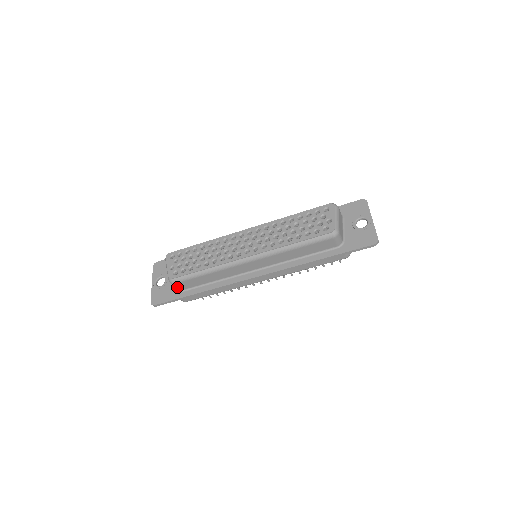
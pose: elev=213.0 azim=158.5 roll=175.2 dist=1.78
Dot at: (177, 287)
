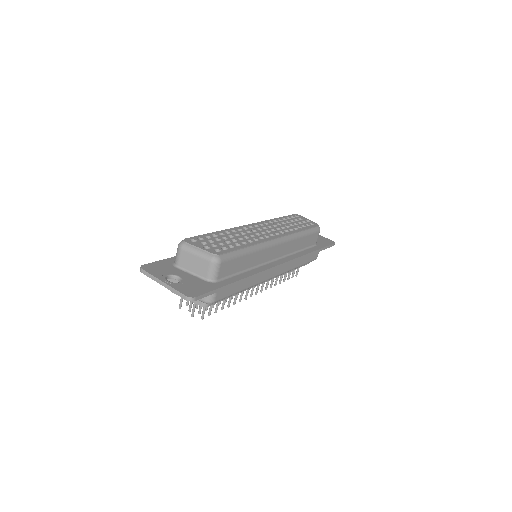
Dot at: (218, 272)
